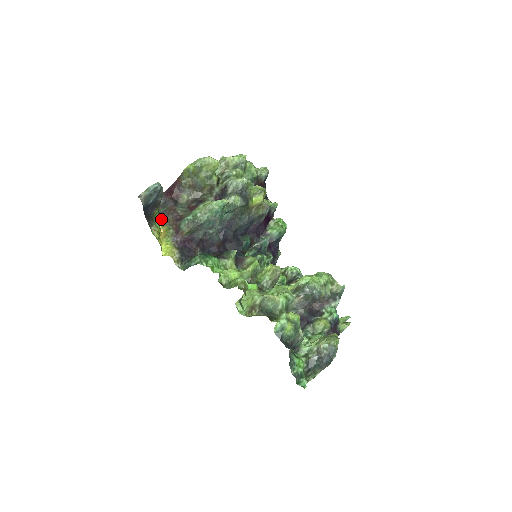
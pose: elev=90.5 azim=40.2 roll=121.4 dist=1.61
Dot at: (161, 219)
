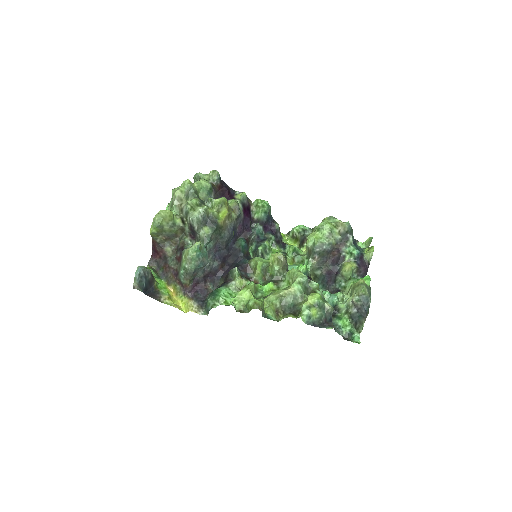
Dot at: (165, 280)
